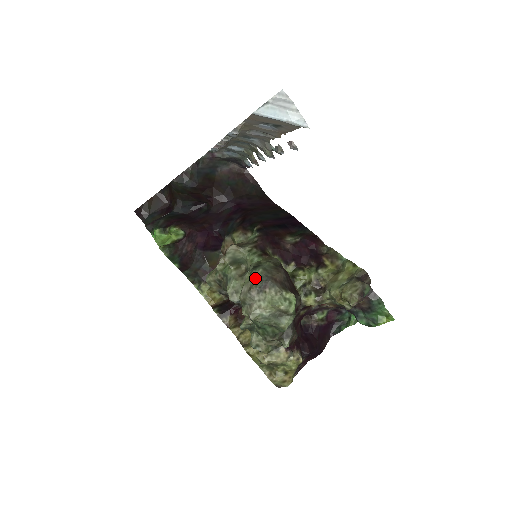
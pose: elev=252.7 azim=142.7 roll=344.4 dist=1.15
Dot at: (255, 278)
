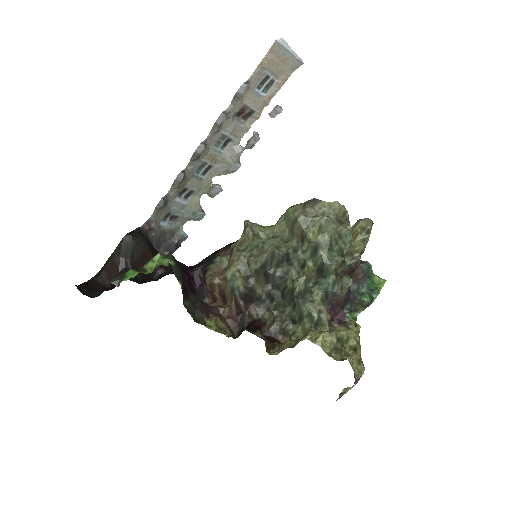
Dot at: occluded
